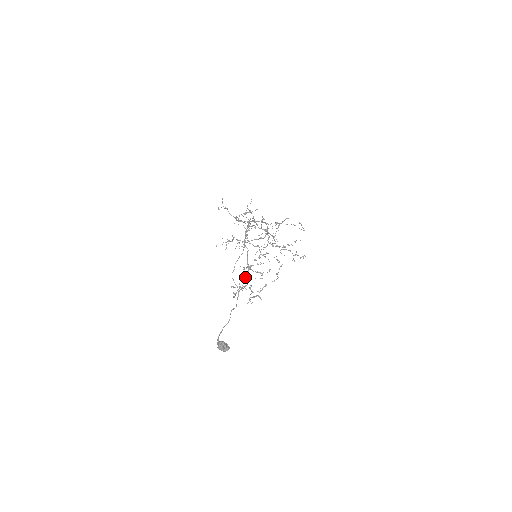
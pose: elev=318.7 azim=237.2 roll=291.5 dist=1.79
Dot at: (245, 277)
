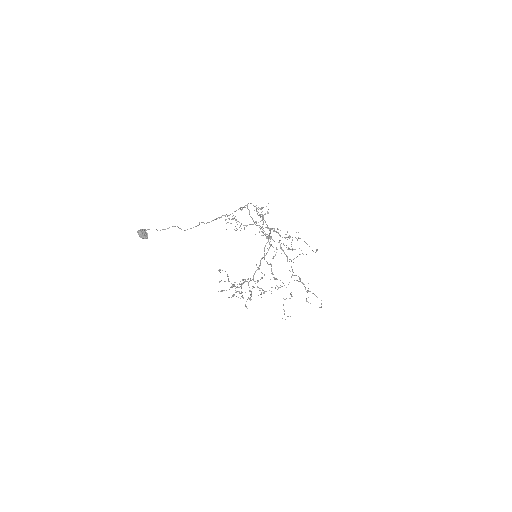
Dot at: (250, 295)
